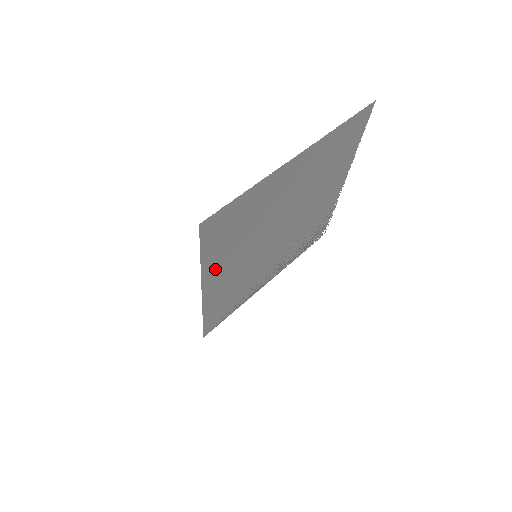
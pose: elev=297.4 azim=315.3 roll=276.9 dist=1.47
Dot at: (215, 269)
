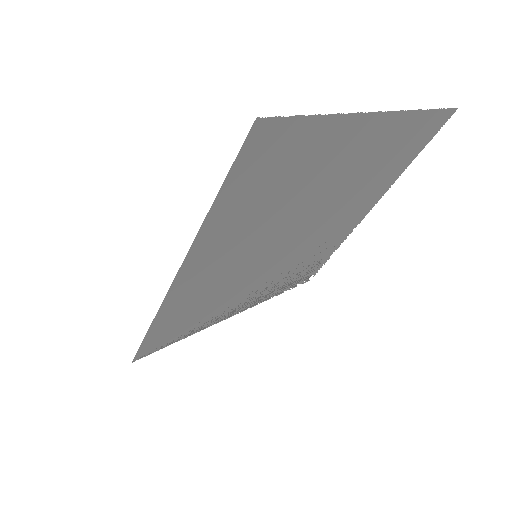
Dot at: occluded
